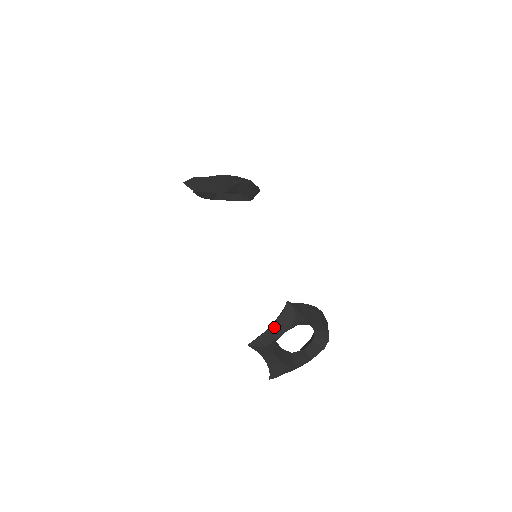
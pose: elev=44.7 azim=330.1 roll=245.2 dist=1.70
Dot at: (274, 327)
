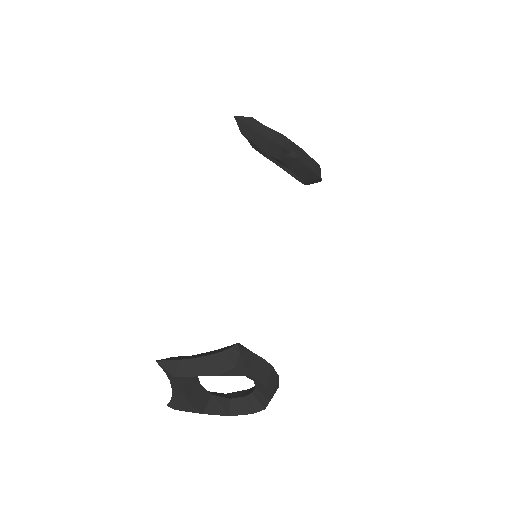
Dot at: (202, 361)
